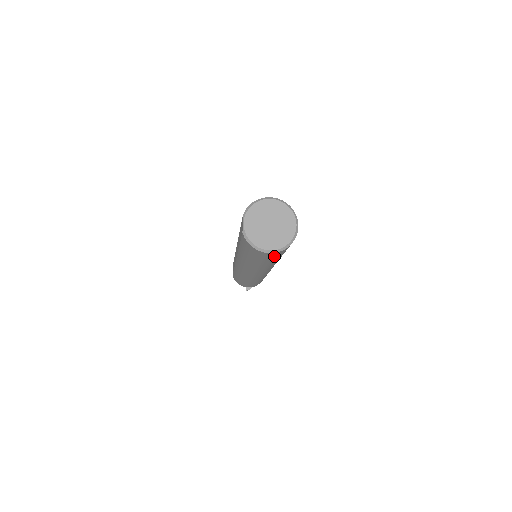
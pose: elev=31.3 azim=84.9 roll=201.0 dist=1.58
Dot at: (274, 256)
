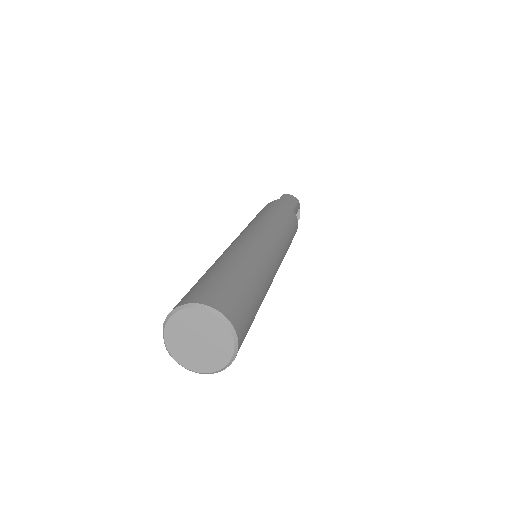
Dot at: occluded
